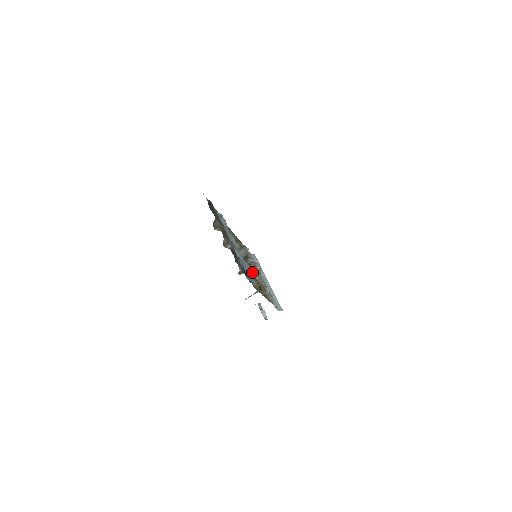
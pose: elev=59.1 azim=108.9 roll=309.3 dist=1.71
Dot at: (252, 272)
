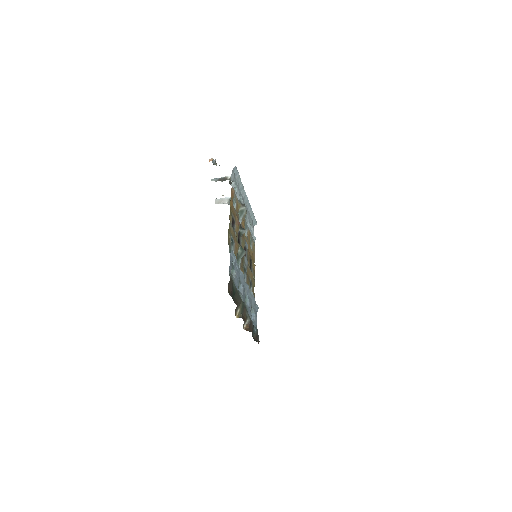
Dot at: (245, 248)
